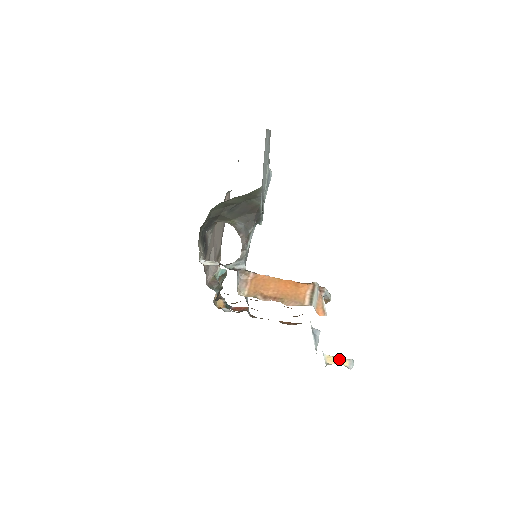
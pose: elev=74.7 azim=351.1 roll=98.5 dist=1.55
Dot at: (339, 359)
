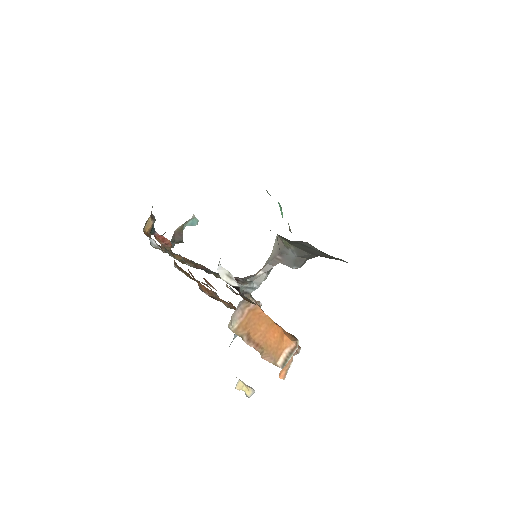
Dot at: (247, 388)
